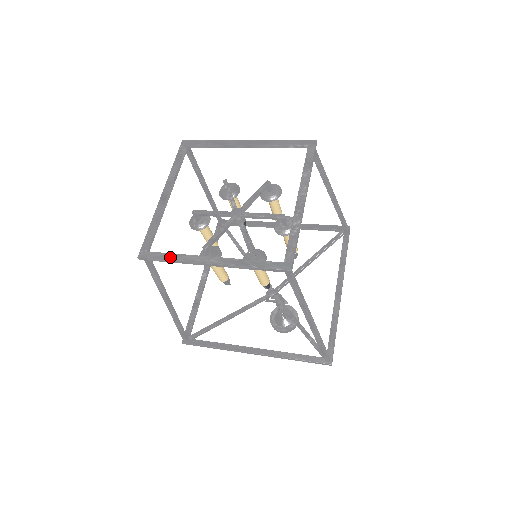
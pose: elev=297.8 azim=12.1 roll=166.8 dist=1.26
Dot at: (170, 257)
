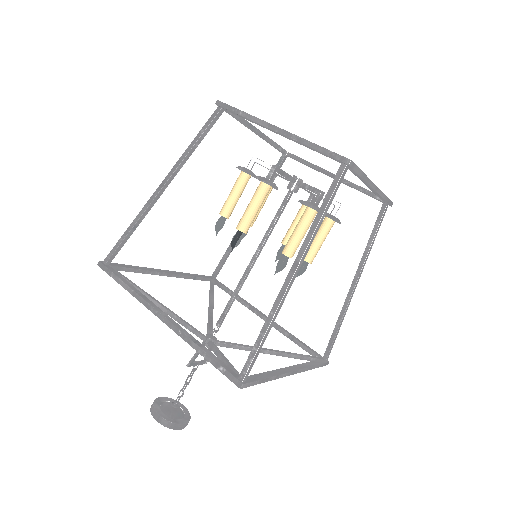
Dot at: (361, 171)
